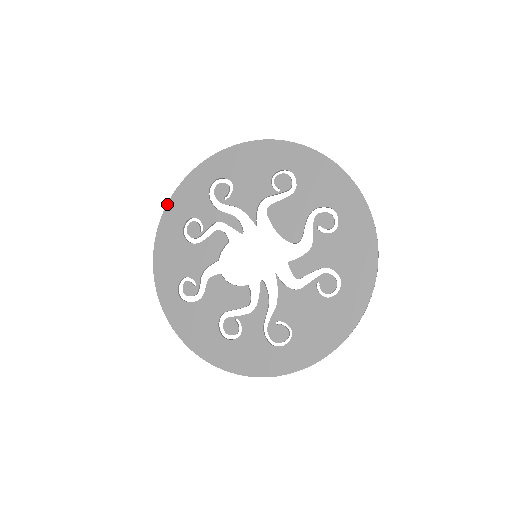
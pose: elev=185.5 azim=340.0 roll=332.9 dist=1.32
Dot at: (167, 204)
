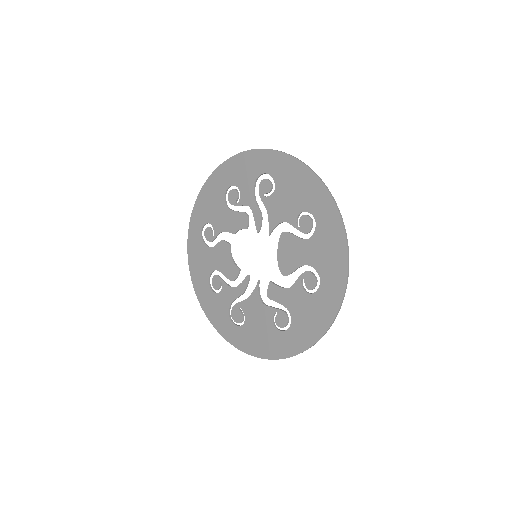
Dot at: (228, 159)
